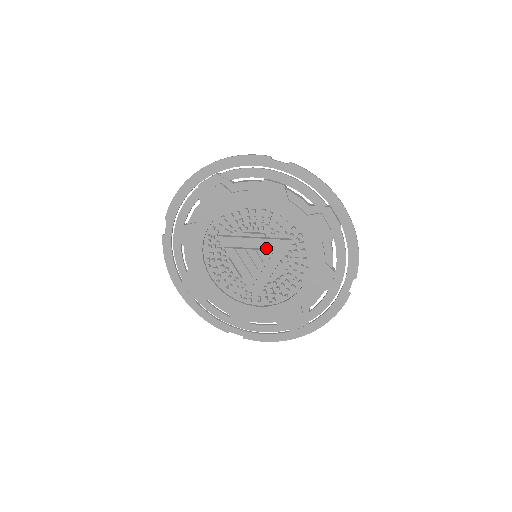
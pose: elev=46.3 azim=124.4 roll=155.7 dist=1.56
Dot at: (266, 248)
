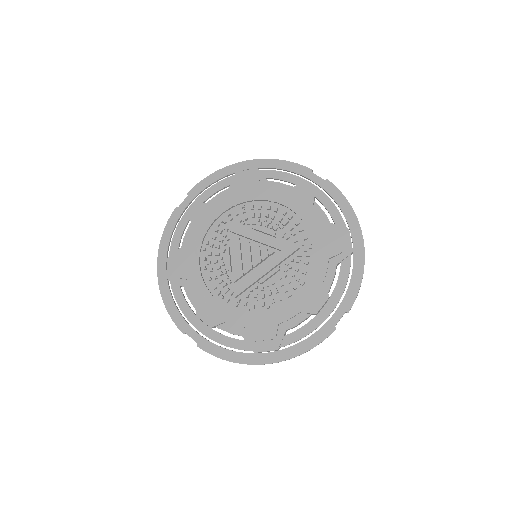
Dot at: (270, 250)
